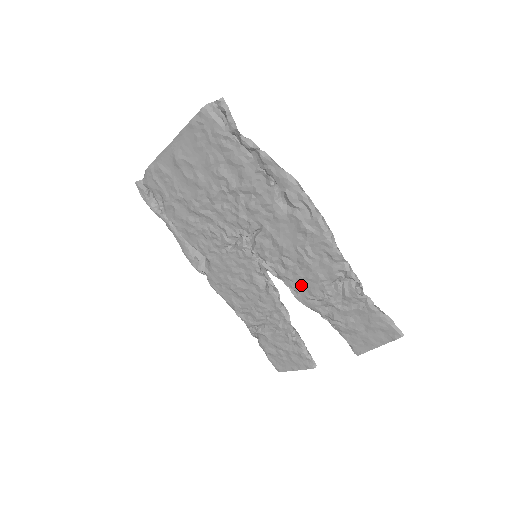
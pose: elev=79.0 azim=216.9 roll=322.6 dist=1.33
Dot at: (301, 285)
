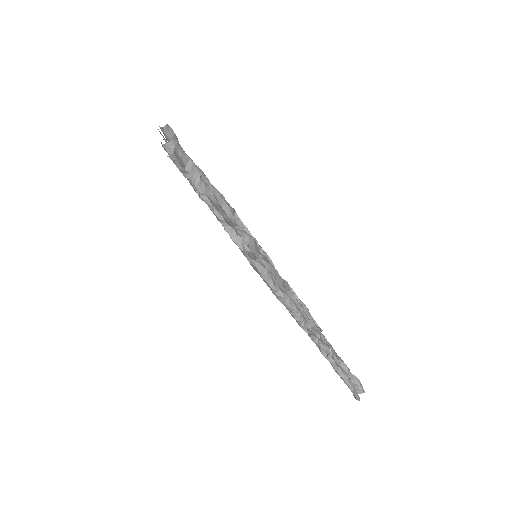
Dot at: occluded
